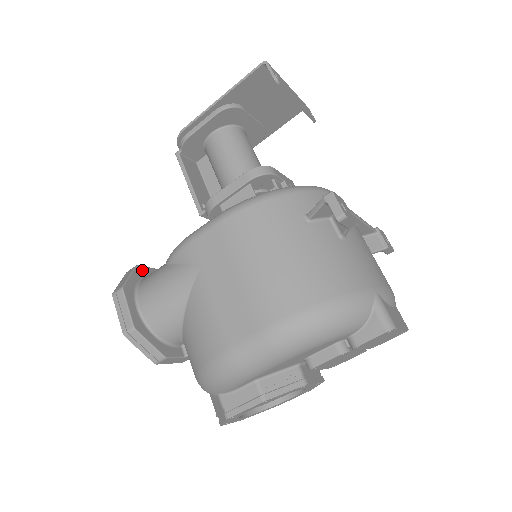
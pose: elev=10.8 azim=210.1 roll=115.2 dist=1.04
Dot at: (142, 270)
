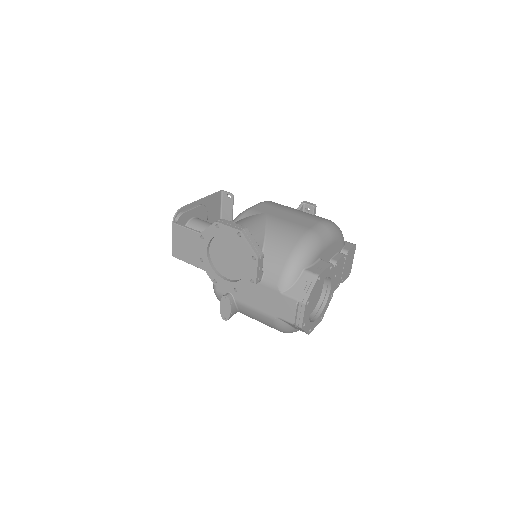
Dot at: occluded
